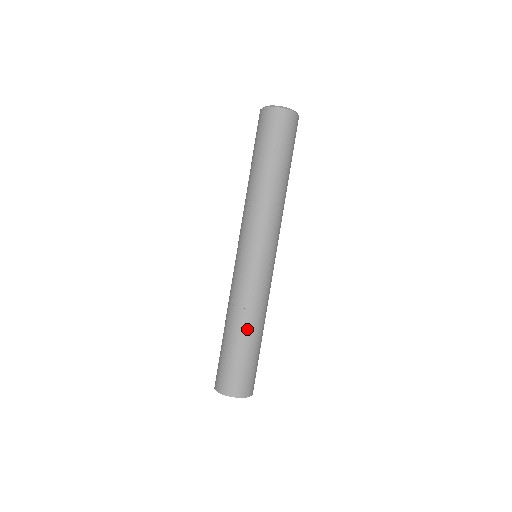
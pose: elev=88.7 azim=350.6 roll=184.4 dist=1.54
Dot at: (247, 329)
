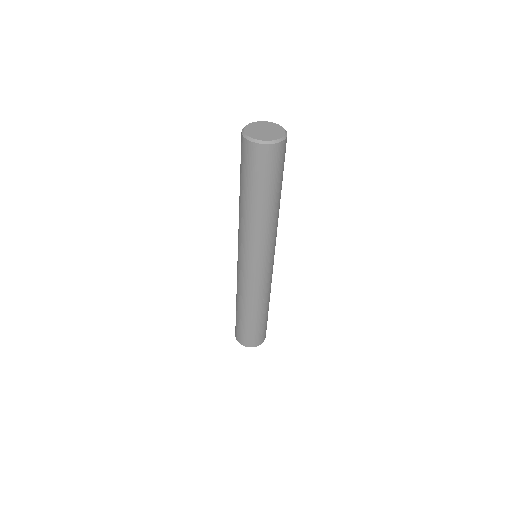
Dot at: (262, 311)
